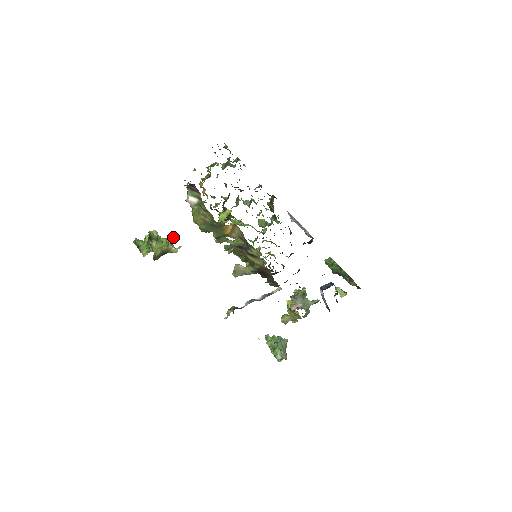
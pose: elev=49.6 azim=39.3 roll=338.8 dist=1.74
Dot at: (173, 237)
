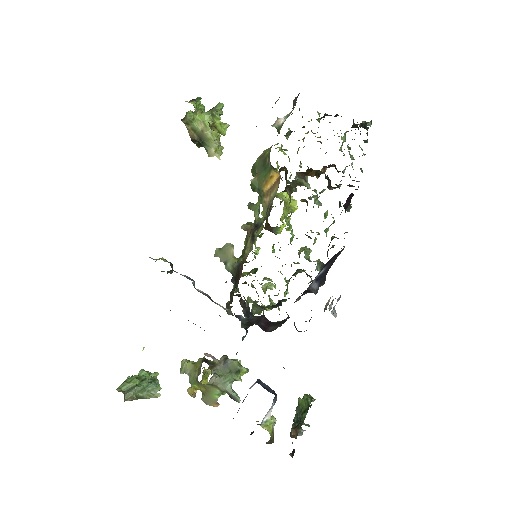
Dot at: (225, 129)
